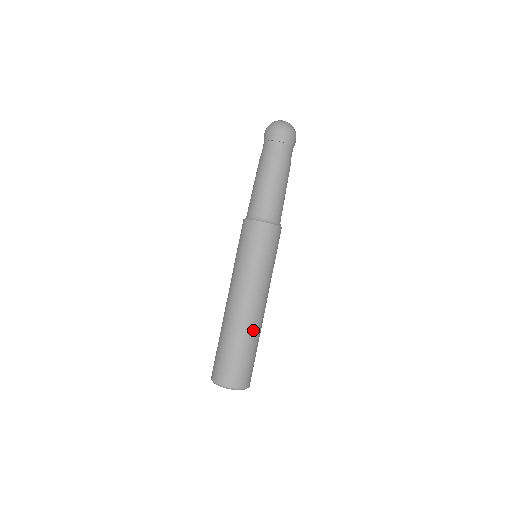
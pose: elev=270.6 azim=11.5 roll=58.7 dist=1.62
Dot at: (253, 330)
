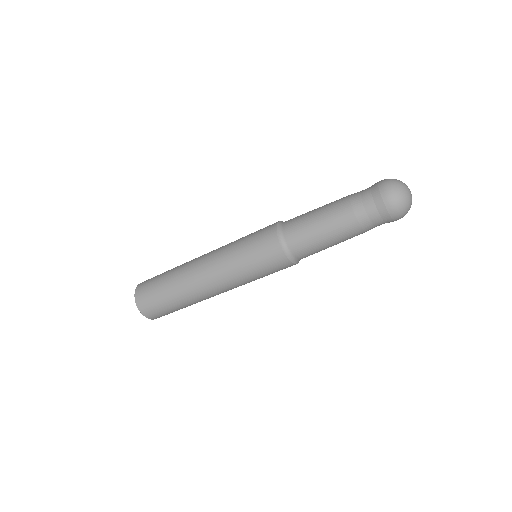
Dot at: occluded
